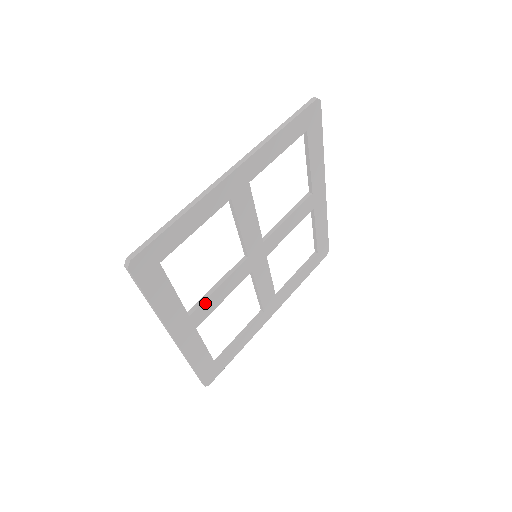
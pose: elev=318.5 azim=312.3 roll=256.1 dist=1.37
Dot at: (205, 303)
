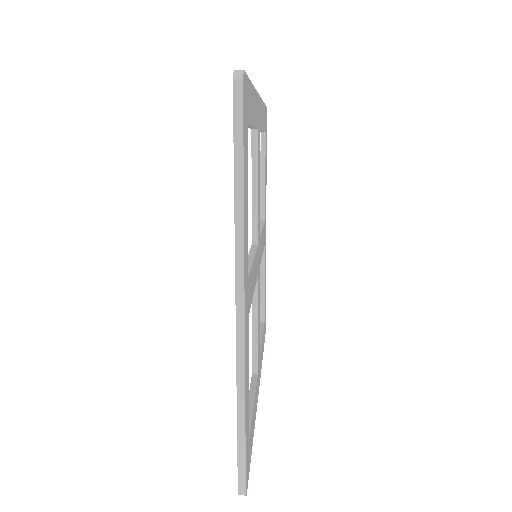
Dot at: (250, 274)
